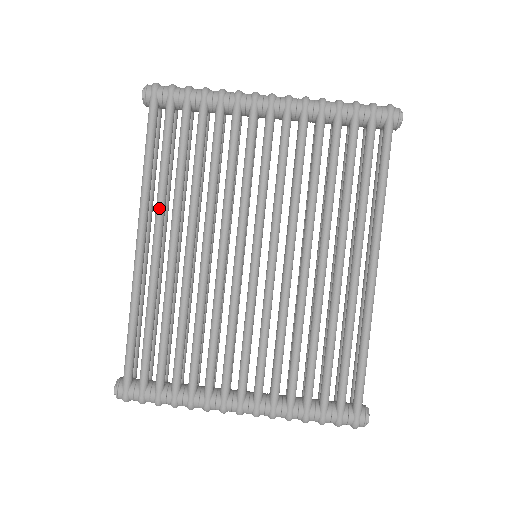
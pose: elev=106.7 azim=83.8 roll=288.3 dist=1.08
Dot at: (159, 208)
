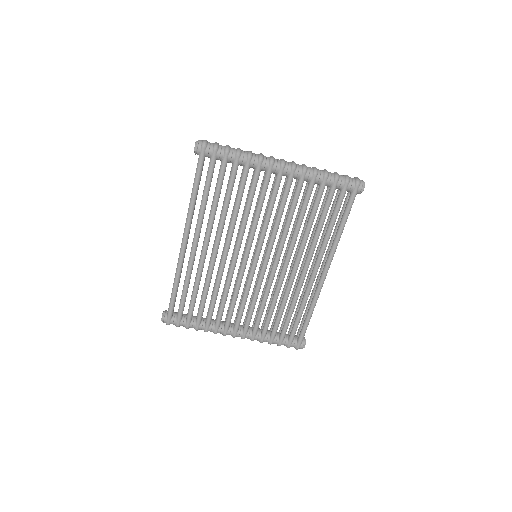
Dot at: (199, 224)
